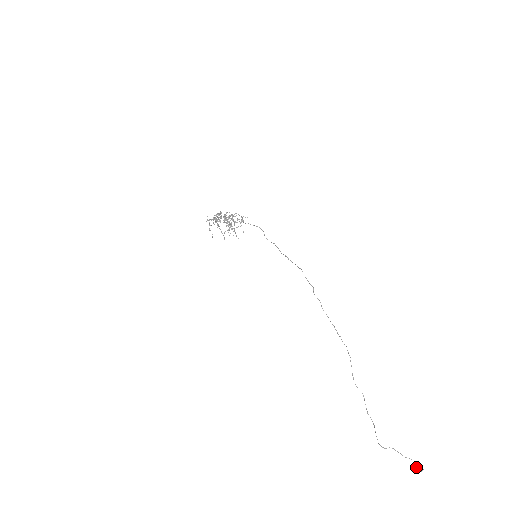
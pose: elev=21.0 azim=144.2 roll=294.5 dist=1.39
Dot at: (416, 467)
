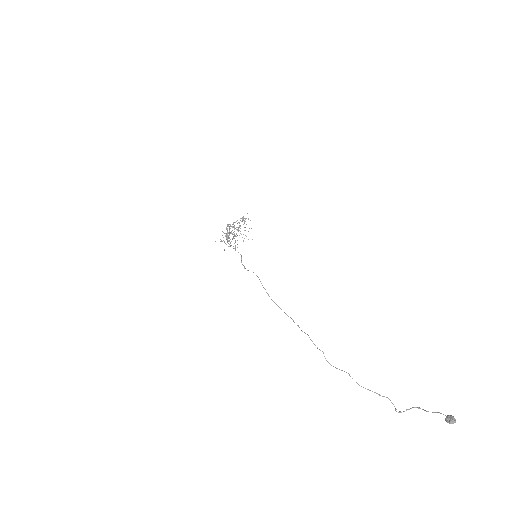
Dot at: (447, 420)
